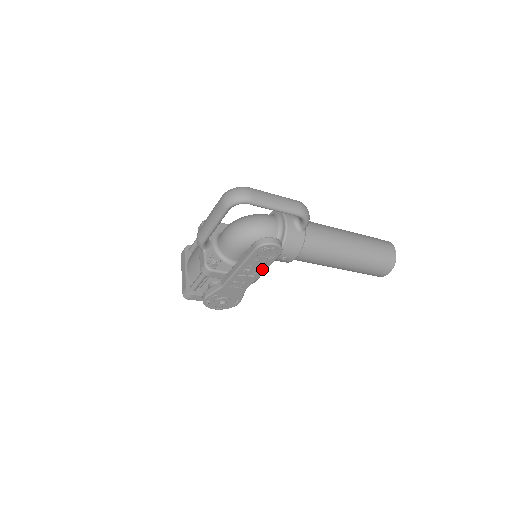
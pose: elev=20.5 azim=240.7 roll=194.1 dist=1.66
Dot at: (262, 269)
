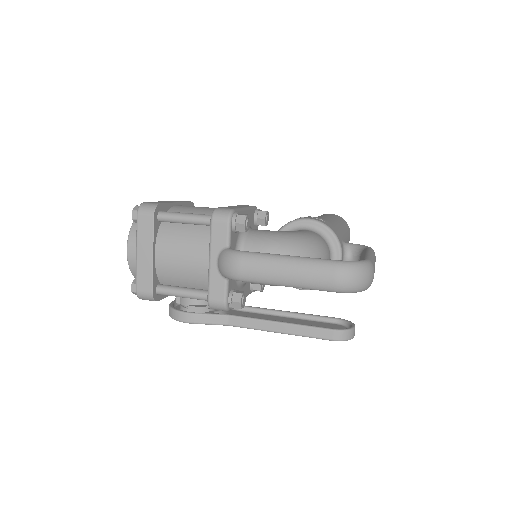
Dot at: occluded
